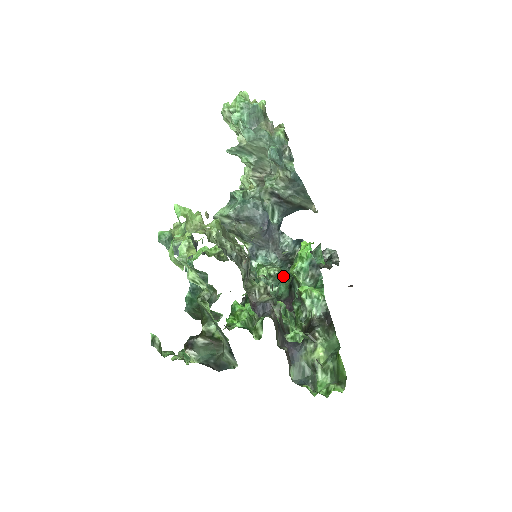
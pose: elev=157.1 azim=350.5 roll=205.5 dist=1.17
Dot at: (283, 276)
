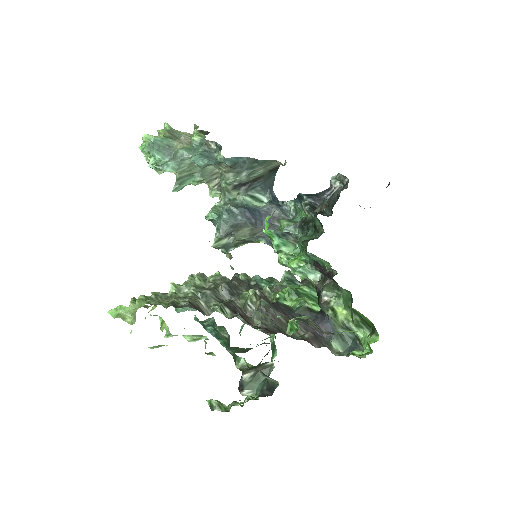
Dot at: occluded
